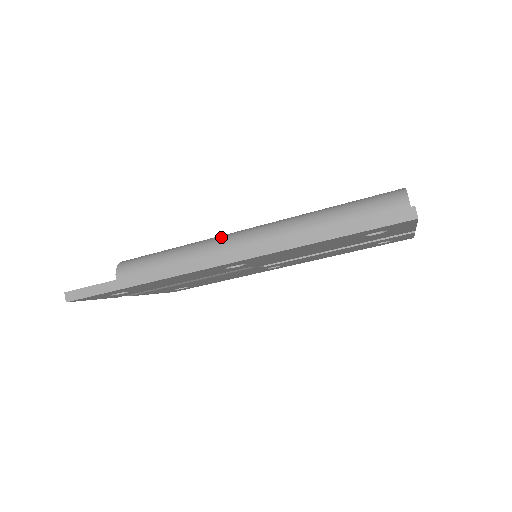
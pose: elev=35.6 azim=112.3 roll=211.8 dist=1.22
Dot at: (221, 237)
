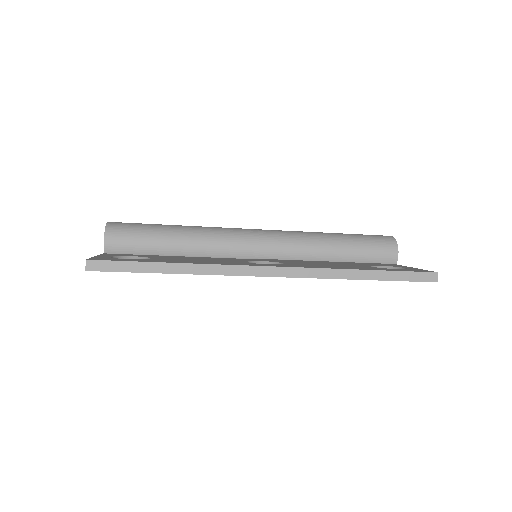
Dot at: (232, 231)
